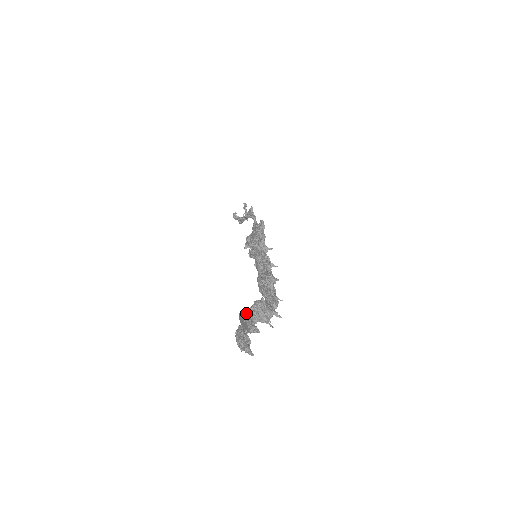
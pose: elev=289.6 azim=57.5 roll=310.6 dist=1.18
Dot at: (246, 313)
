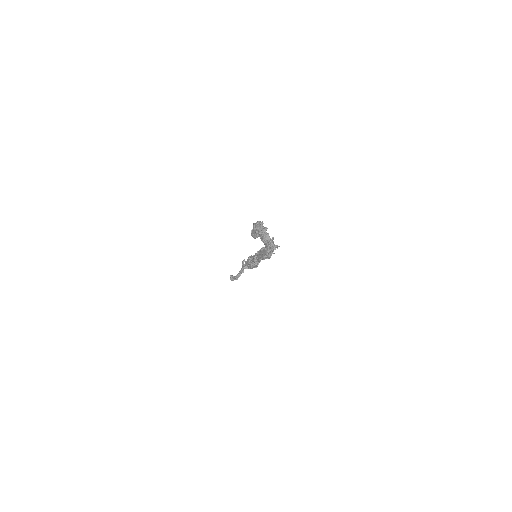
Dot at: occluded
